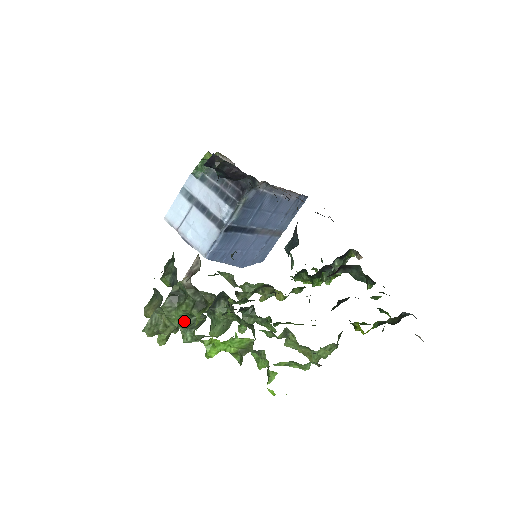
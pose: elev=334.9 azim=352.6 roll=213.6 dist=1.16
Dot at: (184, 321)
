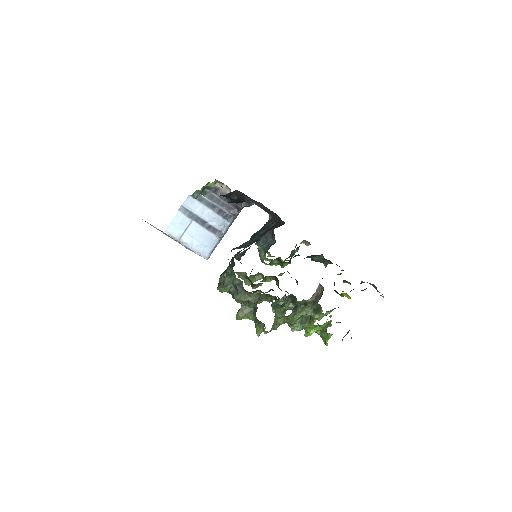
Dot at: (298, 320)
